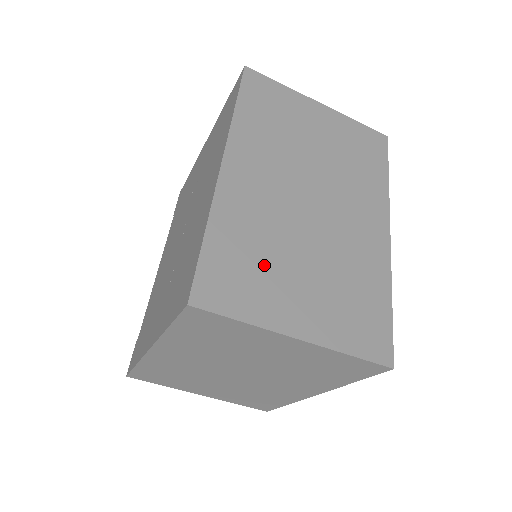
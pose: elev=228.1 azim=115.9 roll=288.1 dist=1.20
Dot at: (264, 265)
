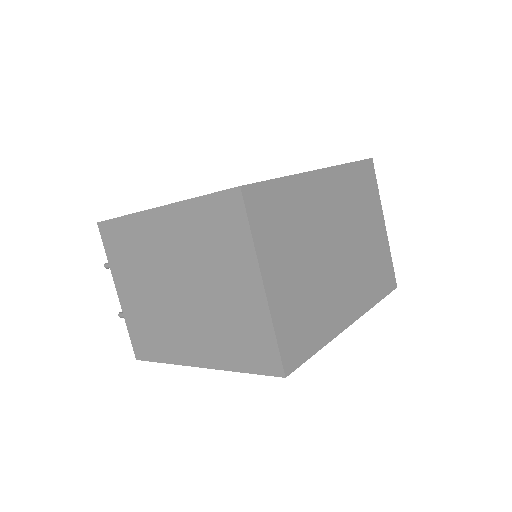
Dot at: (288, 232)
